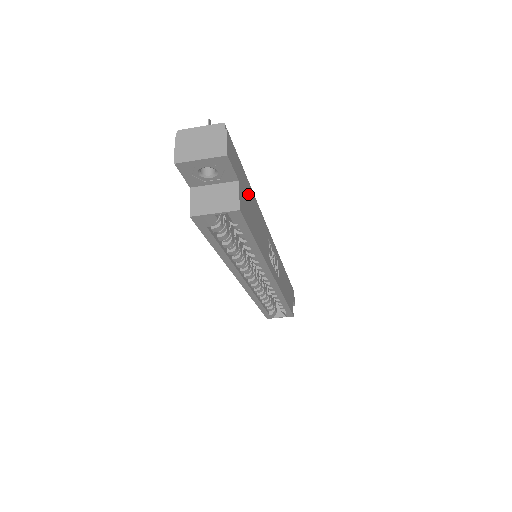
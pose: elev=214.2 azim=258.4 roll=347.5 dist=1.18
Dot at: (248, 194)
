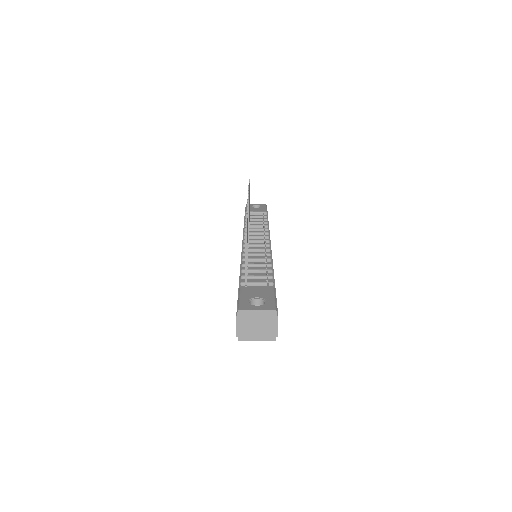
Dot at: occluded
